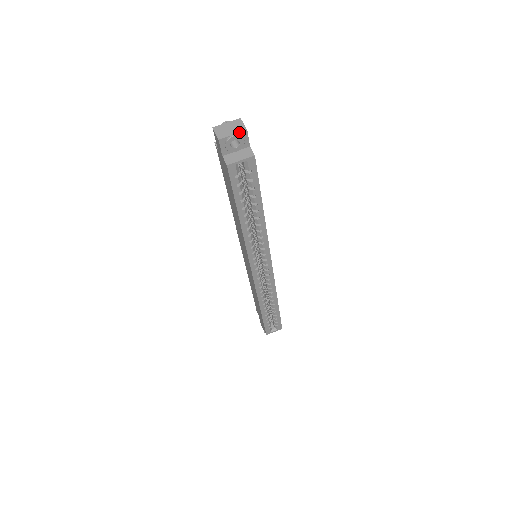
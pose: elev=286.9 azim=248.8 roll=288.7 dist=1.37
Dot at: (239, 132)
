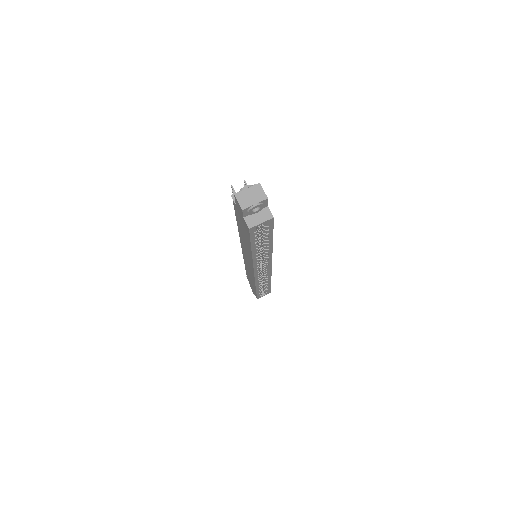
Dot at: (261, 201)
